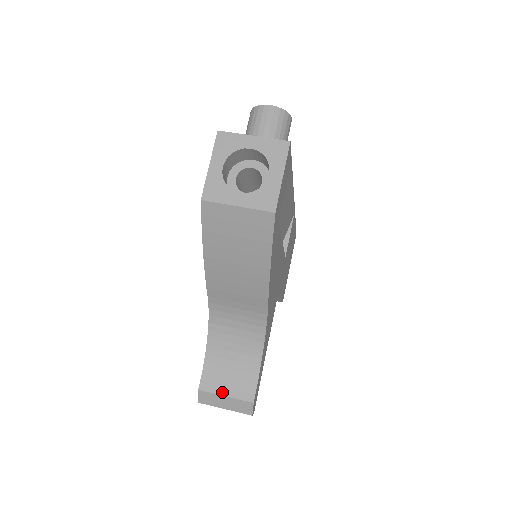
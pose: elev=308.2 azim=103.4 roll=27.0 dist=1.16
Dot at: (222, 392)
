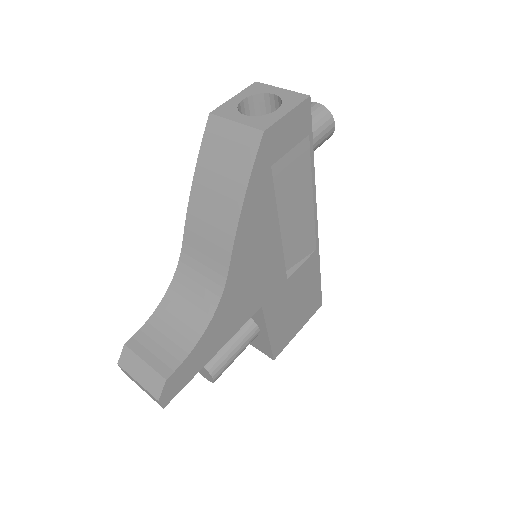
Dot at: (144, 356)
